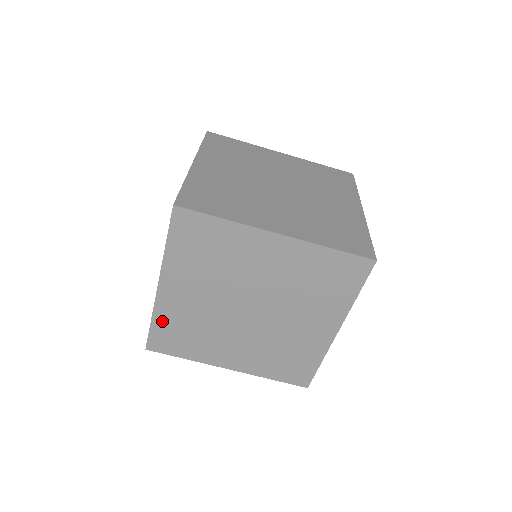
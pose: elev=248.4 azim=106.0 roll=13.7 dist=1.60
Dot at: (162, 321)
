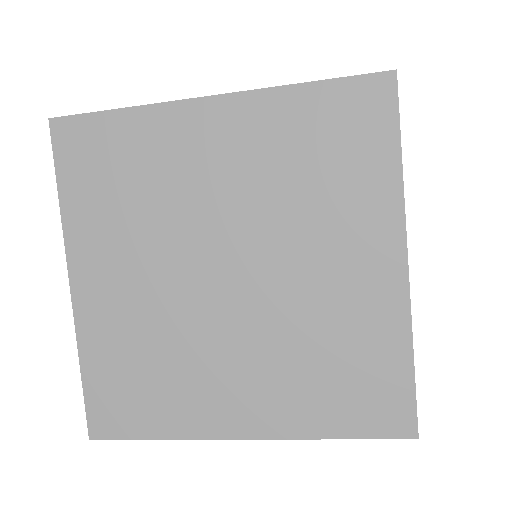
Dot at: occluded
